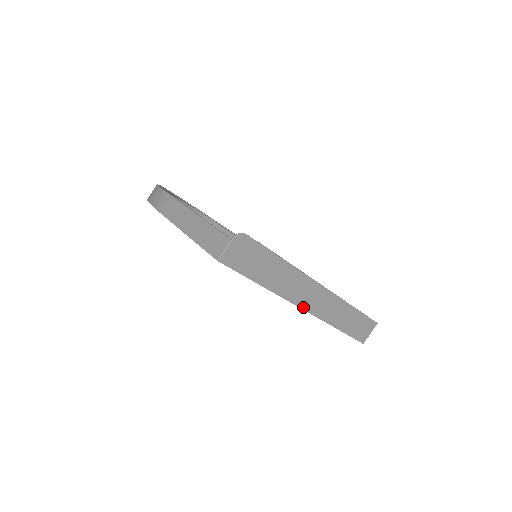
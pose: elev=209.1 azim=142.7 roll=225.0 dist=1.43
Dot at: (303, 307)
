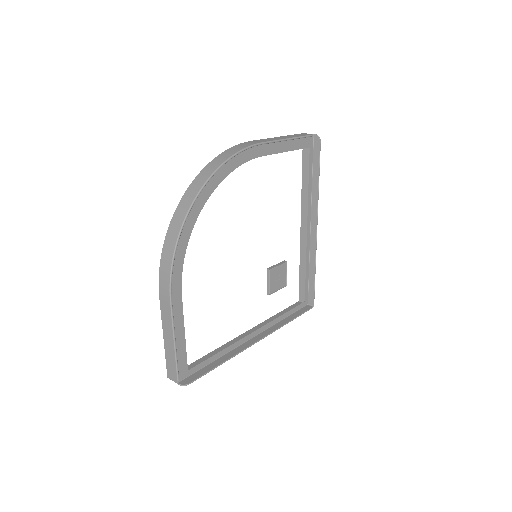
Dot at: (240, 336)
